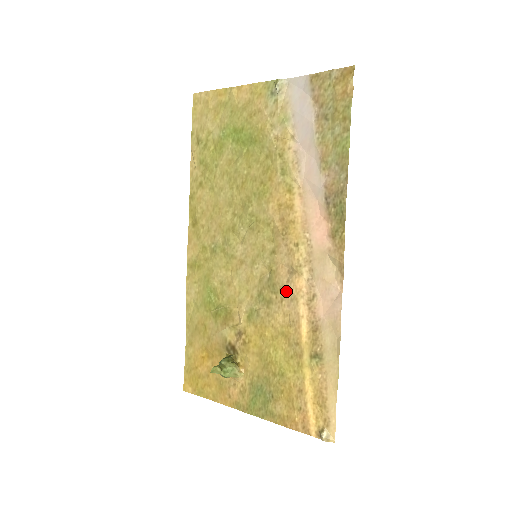
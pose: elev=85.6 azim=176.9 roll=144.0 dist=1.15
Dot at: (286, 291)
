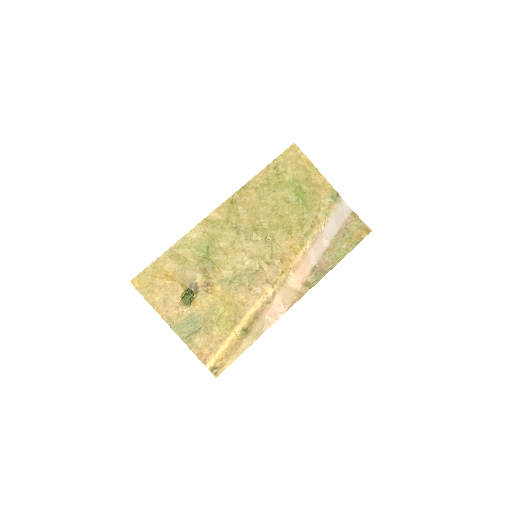
Dot at: (257, 287)
